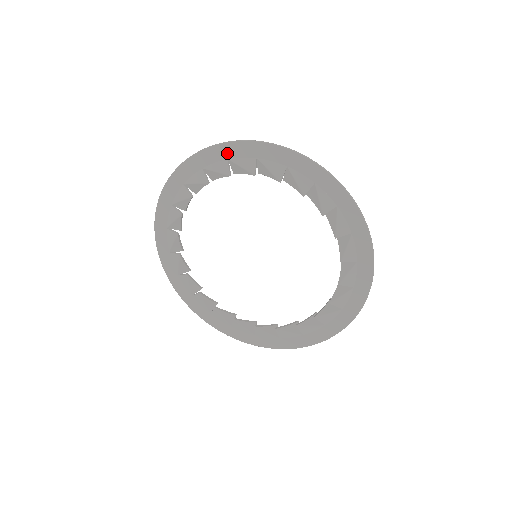
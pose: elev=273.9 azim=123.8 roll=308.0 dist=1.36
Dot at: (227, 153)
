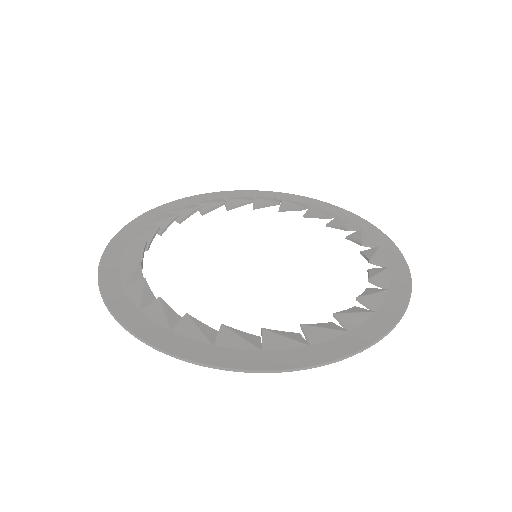
Dot at: (192, 201)
